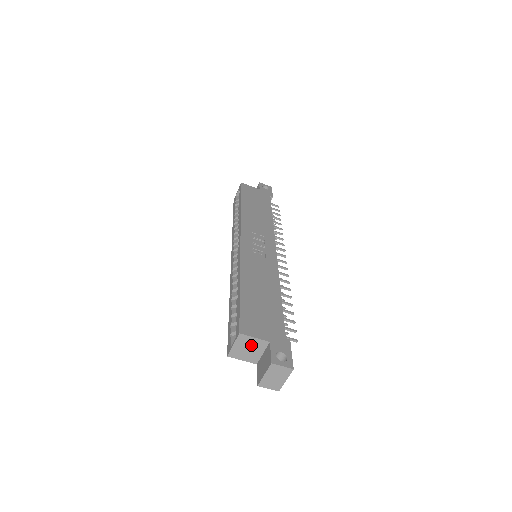
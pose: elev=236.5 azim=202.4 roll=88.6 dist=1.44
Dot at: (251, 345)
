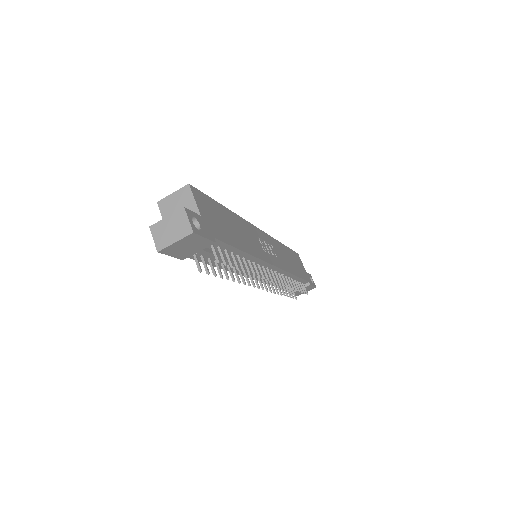
Dot at: (185, 206)
